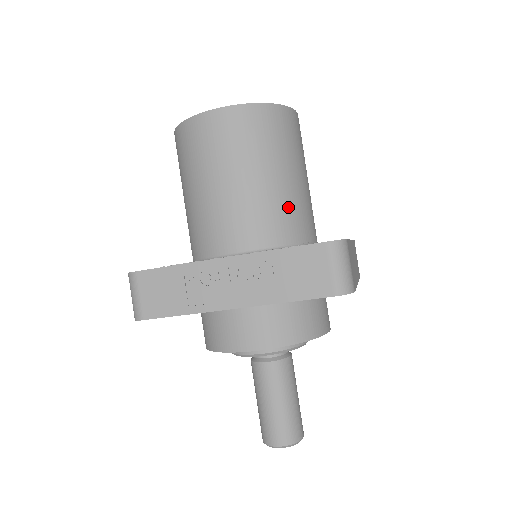
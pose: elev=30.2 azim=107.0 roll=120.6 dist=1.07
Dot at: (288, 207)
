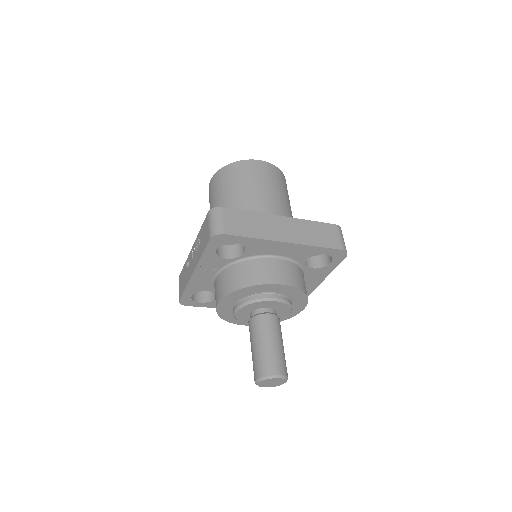
Dot at: occluded
